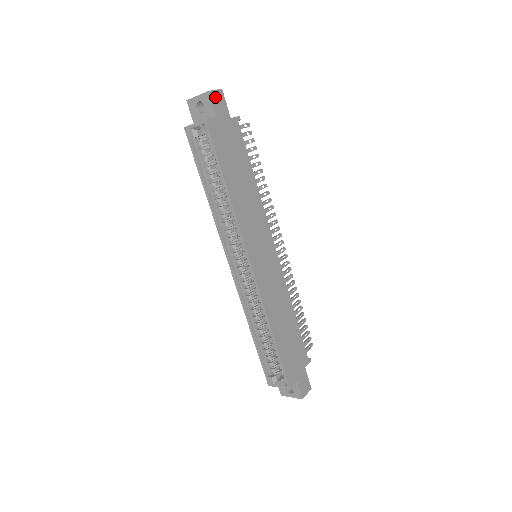
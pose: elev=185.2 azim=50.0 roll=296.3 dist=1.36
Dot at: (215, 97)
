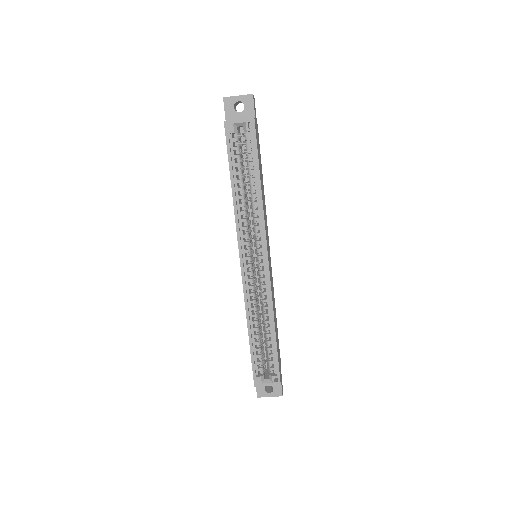
Dot at: (254, 101)
